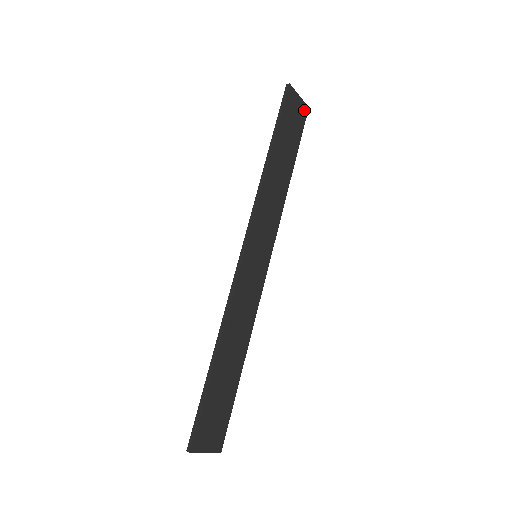
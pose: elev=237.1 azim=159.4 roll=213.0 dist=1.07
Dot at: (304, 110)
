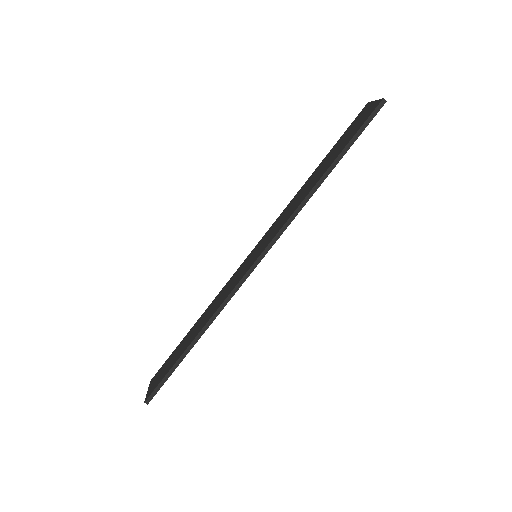
Dot at: occluded
